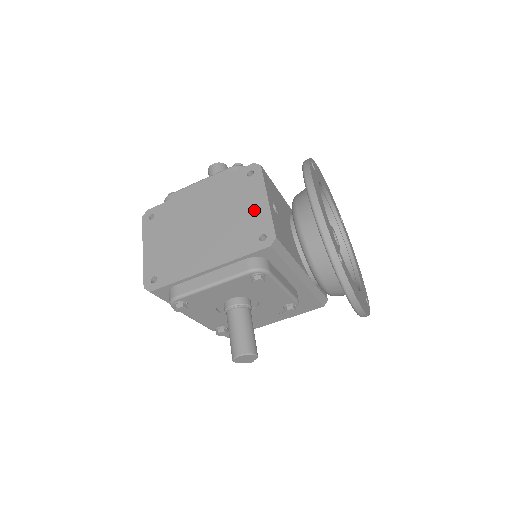
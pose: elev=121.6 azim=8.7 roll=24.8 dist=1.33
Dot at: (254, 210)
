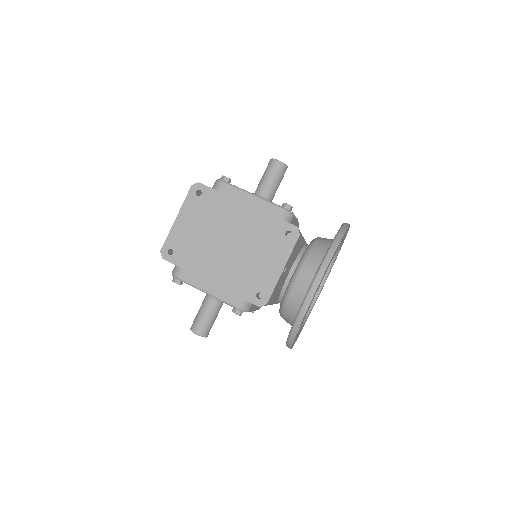
Dot at: (269, 268)
